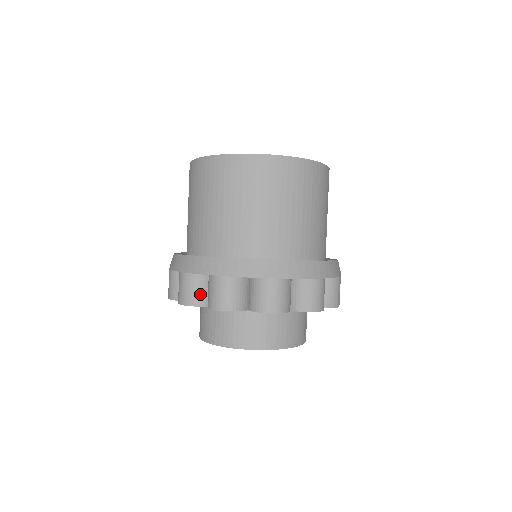
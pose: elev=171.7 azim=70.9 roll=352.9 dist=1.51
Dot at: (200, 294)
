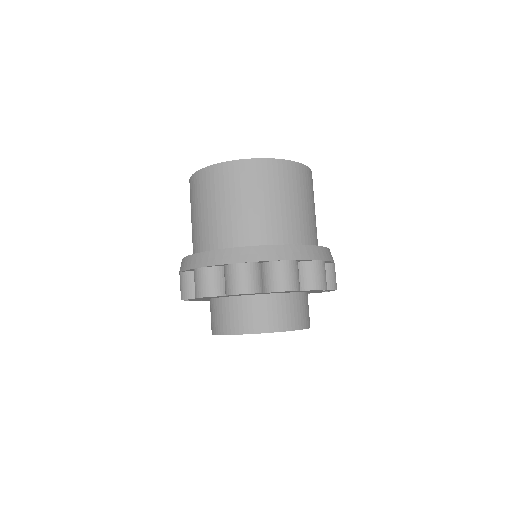
Dot at: occluded
